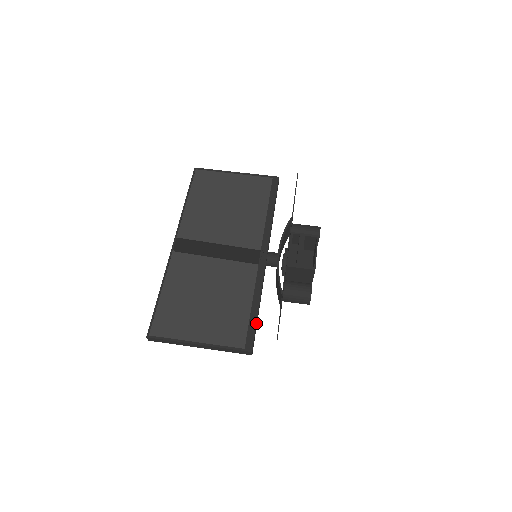
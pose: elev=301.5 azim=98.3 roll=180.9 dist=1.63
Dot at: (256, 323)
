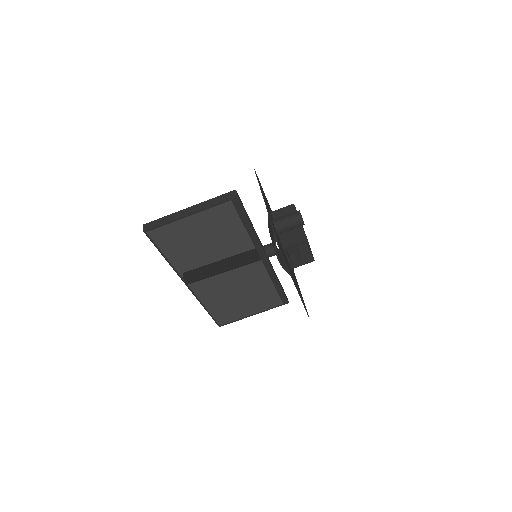
Dot at: (283, 292)
